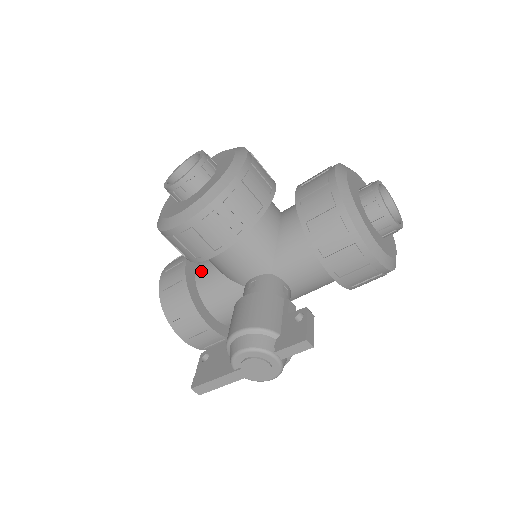
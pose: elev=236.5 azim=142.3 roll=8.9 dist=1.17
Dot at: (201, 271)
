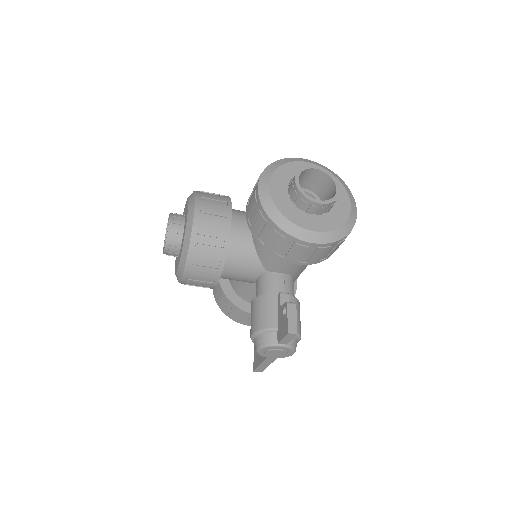
Dot at: occluded
